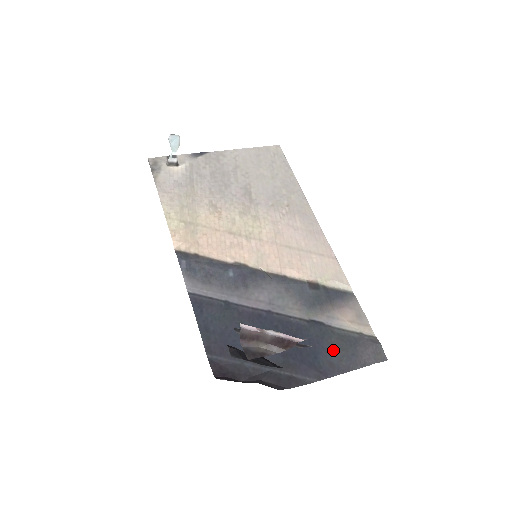
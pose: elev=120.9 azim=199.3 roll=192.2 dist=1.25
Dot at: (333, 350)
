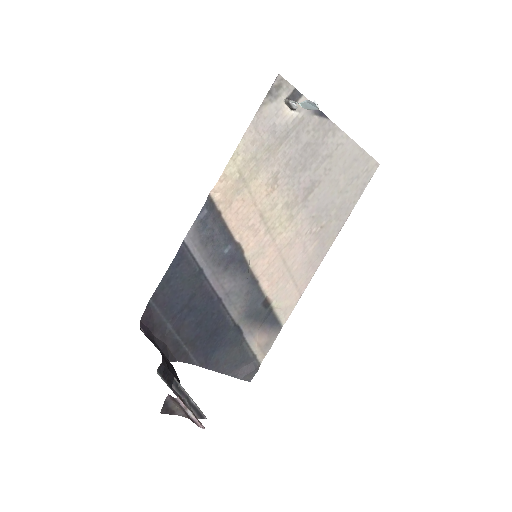
Dot at: (228, 355)
